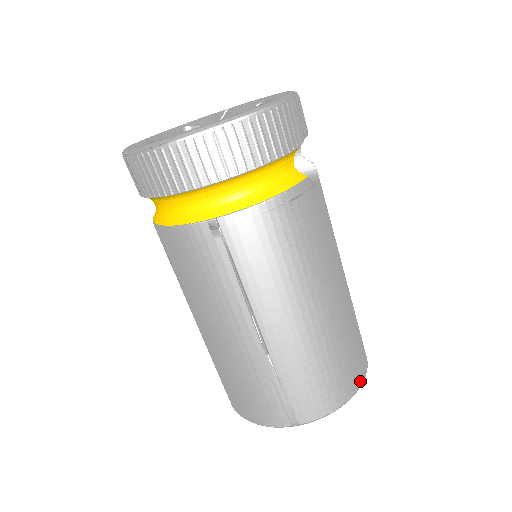
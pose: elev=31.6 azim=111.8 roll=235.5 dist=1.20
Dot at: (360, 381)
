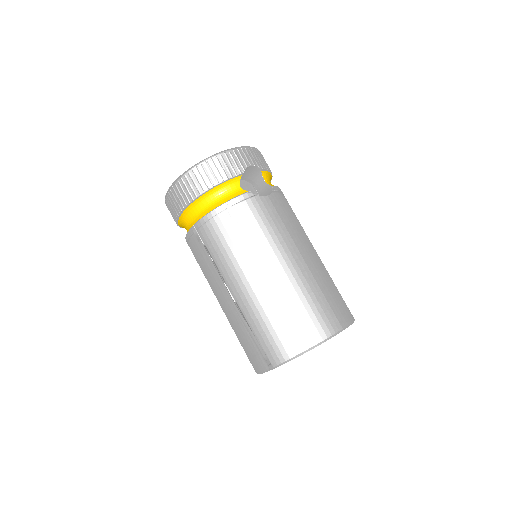
Dot at: (323, 336)
